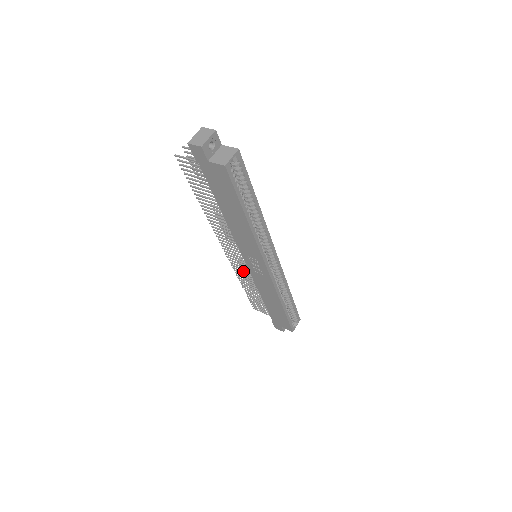
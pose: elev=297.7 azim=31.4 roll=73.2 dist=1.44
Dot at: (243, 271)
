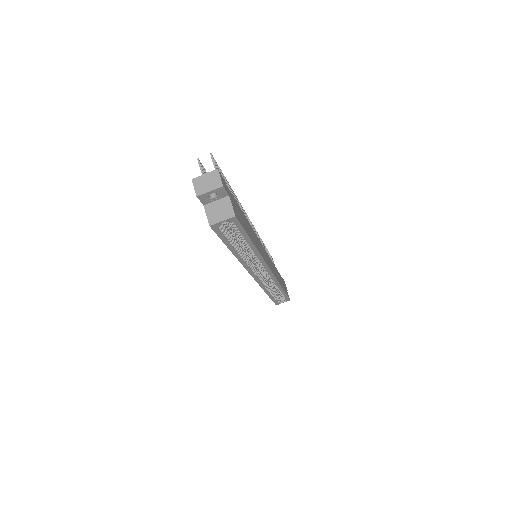
Dot at: occluded
